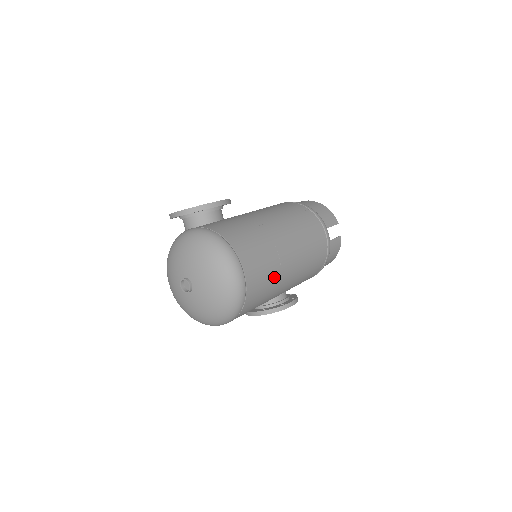
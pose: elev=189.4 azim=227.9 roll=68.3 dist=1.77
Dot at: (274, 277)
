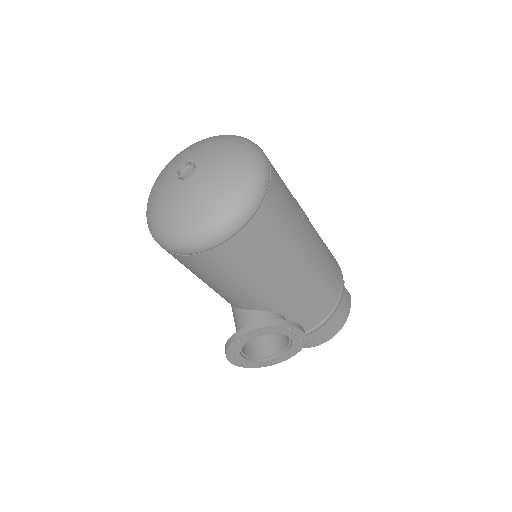
Dot at: (296, 217)
